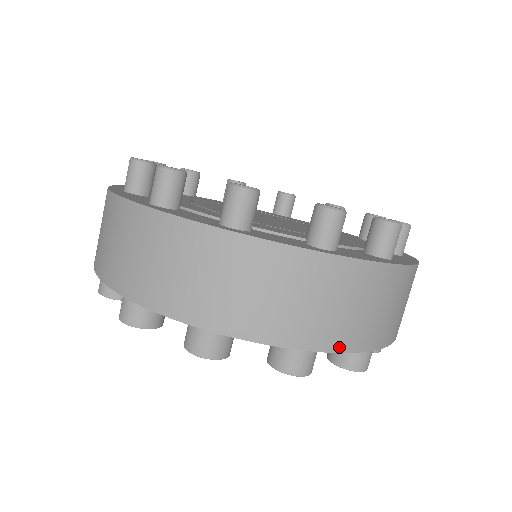
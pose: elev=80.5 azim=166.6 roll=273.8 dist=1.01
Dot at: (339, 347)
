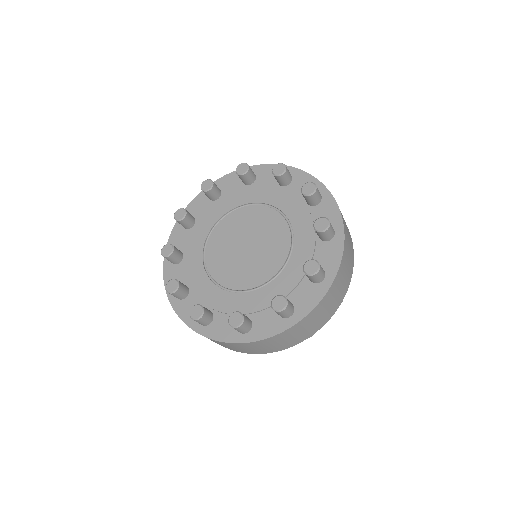
Dot at: (321, 327)
